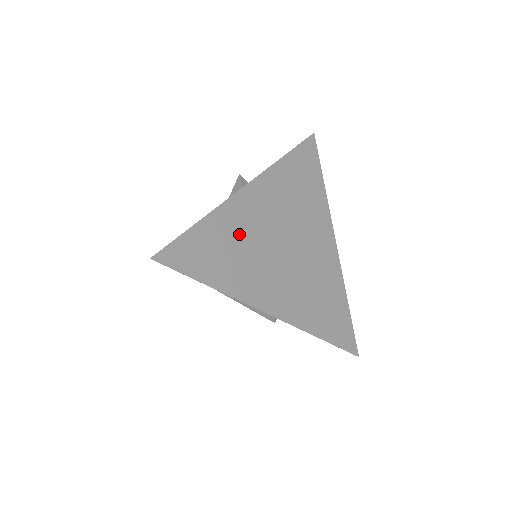
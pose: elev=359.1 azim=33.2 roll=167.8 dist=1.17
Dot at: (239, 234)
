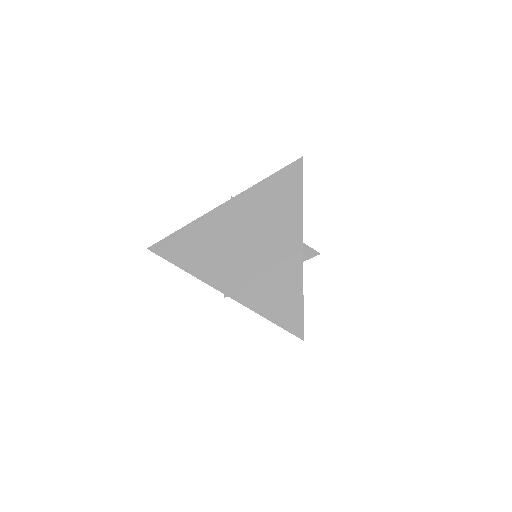
Dot at: (210, 236)
